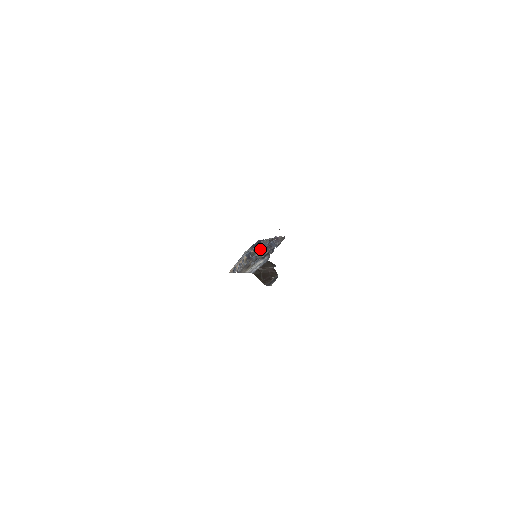
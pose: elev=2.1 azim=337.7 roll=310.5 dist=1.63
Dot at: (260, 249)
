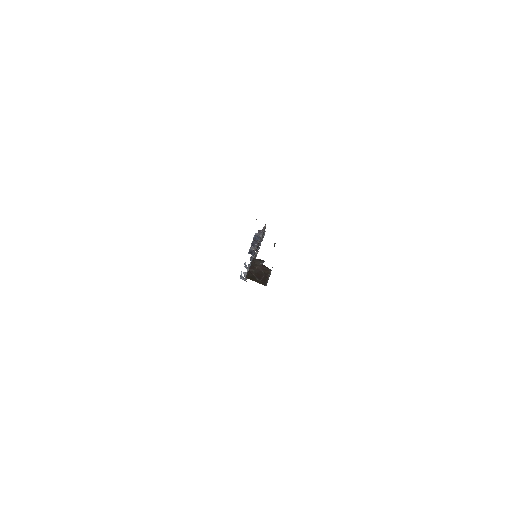
Dot at: occluded
